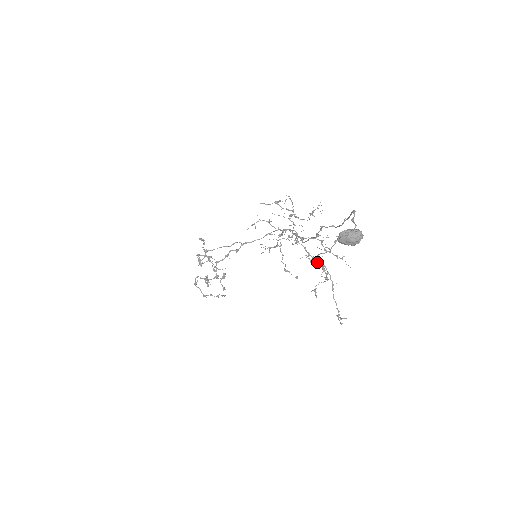
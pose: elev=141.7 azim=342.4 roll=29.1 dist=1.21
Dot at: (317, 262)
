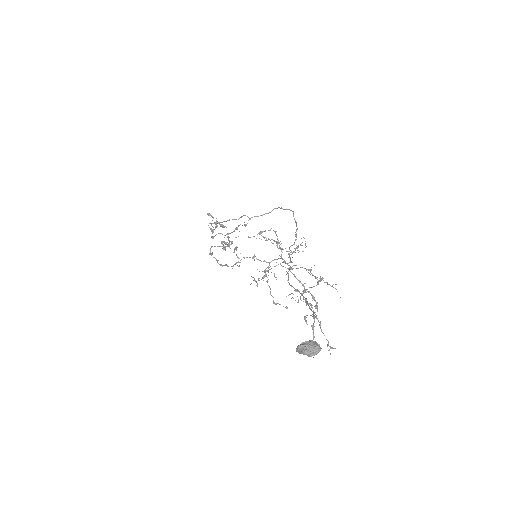
Dot at: (307, 291)
